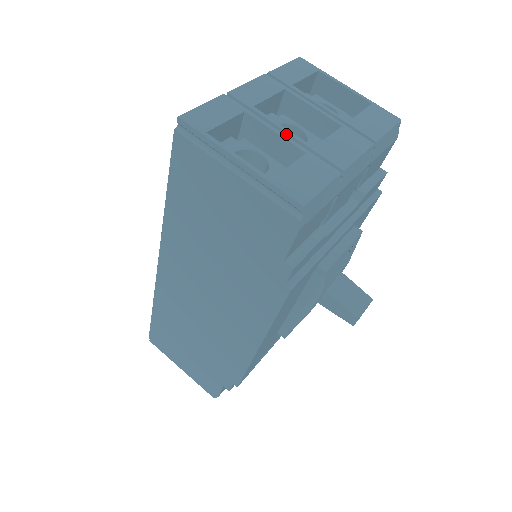
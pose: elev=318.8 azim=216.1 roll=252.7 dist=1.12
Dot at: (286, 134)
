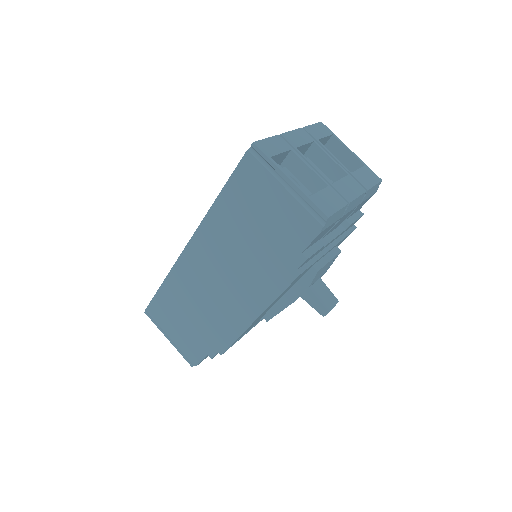
Dot at: (316, 171)
